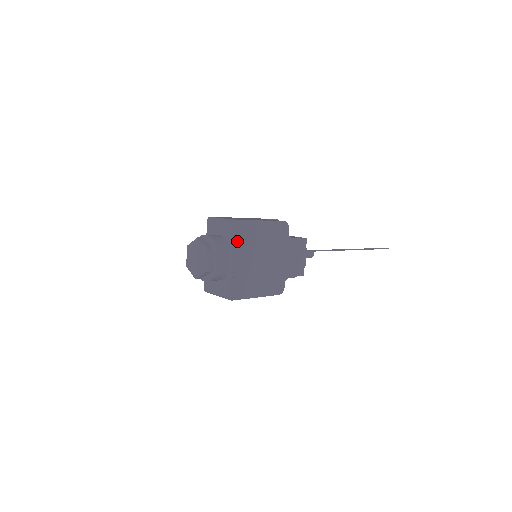
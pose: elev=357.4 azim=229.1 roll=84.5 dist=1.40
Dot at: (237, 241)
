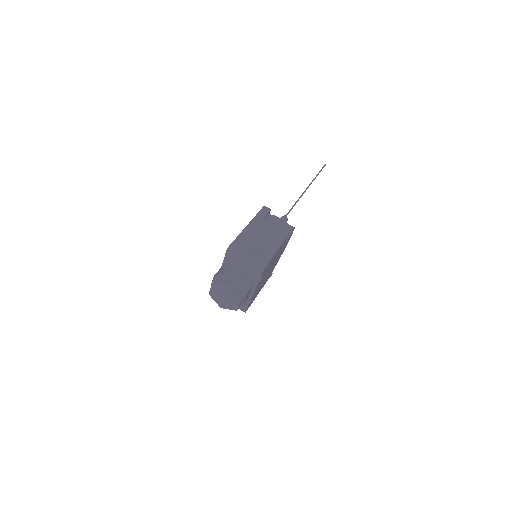
Dot at: occluded
